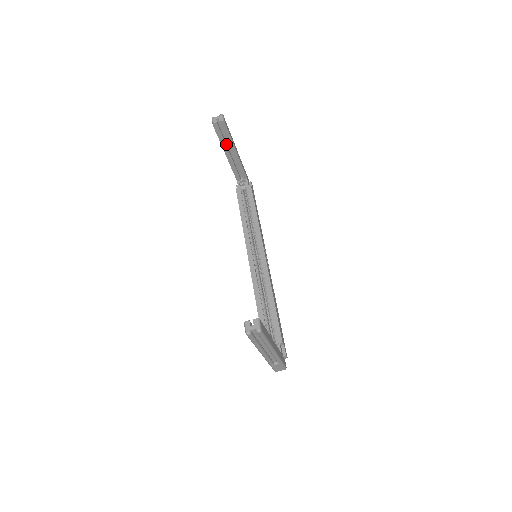
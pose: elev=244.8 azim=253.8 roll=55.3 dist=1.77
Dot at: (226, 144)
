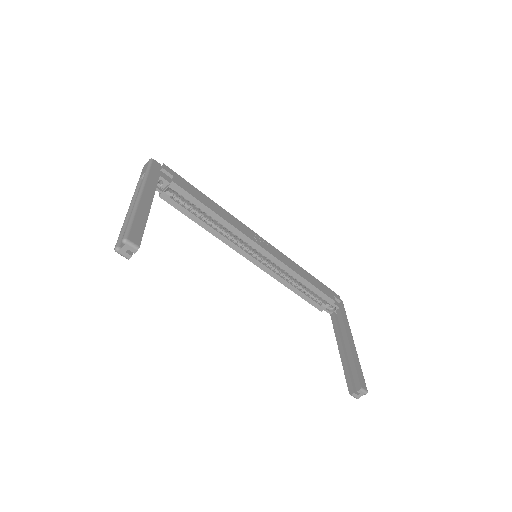
Dot at: occluded
